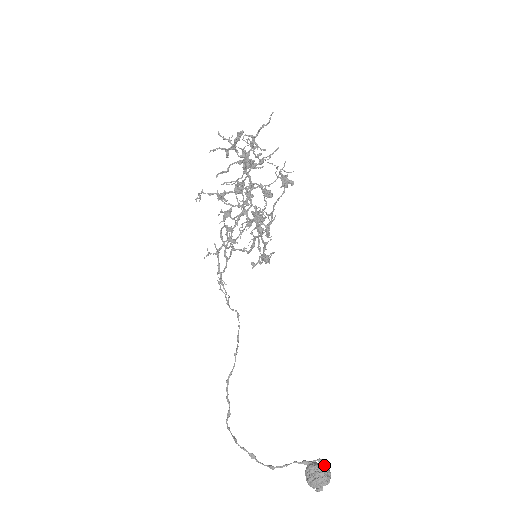
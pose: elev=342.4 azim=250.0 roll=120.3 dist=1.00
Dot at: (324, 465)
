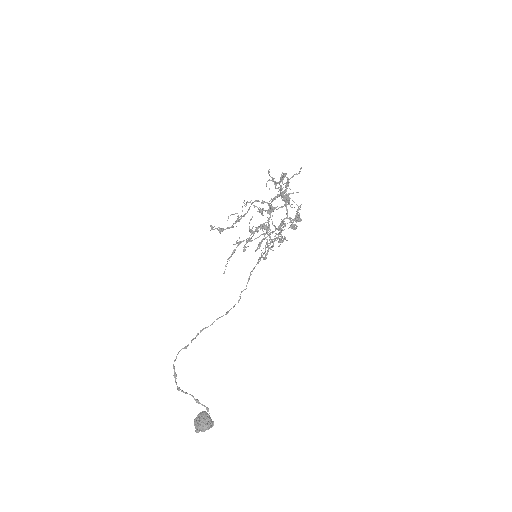
Dot at: occluded
